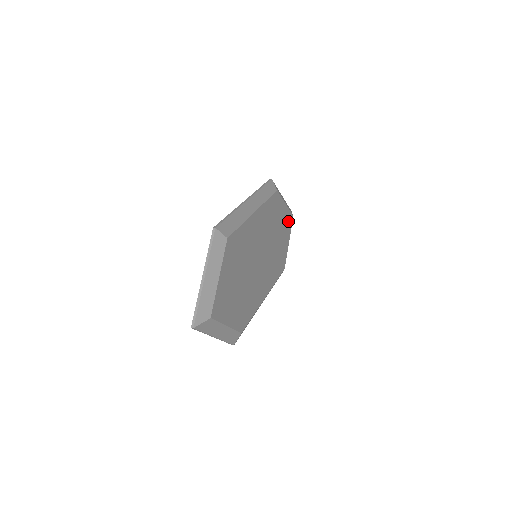
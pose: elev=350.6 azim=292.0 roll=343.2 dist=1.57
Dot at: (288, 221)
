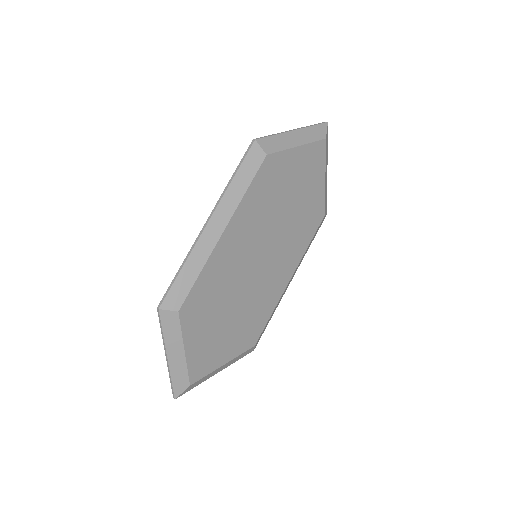
Dot at: (313, 158)
